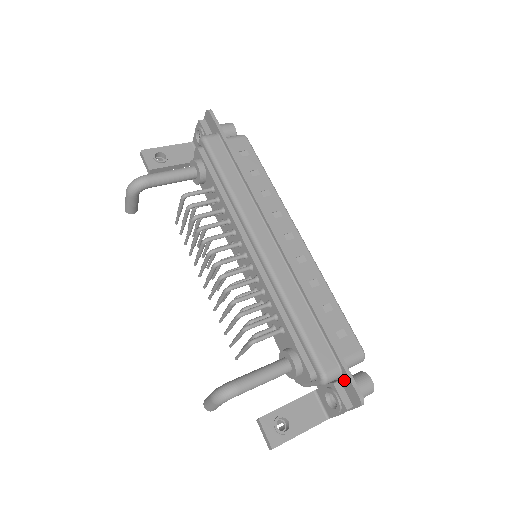
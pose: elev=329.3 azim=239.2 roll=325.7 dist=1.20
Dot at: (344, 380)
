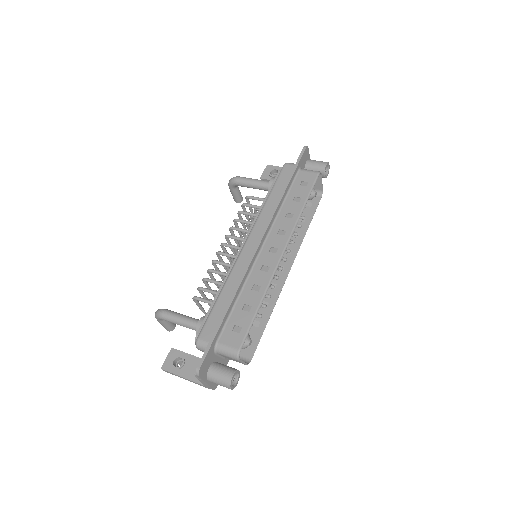
Dot at: occluded
